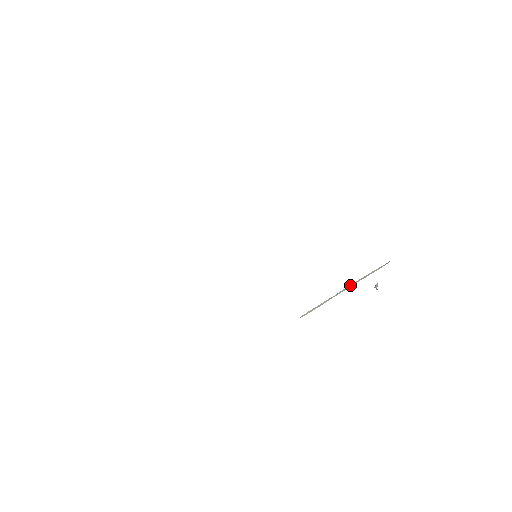
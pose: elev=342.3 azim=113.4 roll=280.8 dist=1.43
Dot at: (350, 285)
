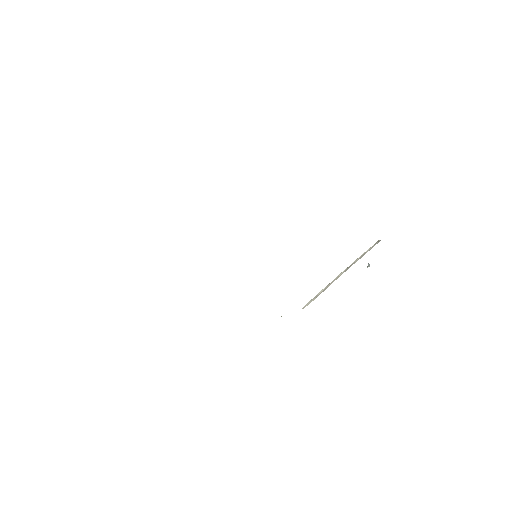
Dot at: (345, 269)
